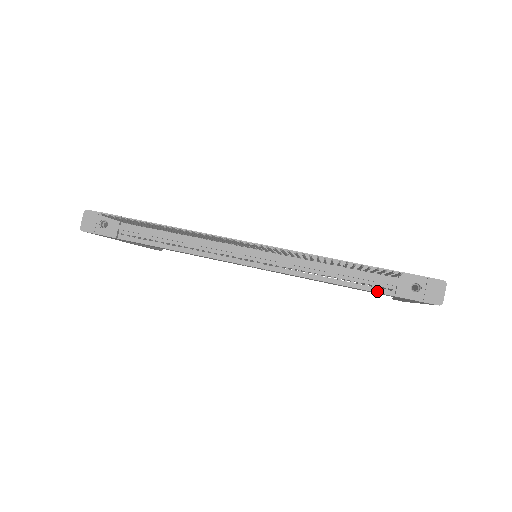
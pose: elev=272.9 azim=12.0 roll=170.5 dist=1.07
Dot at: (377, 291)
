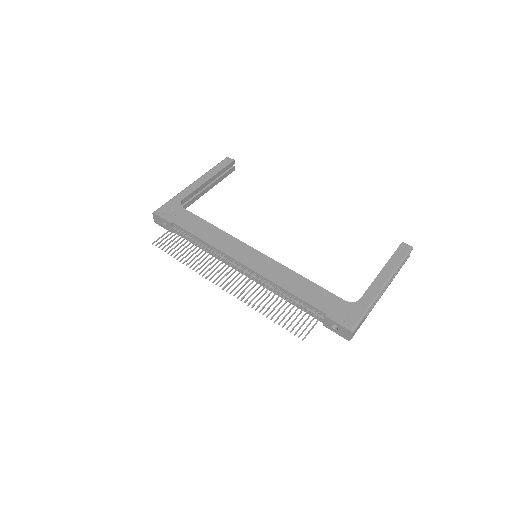
Dot at: occluded
